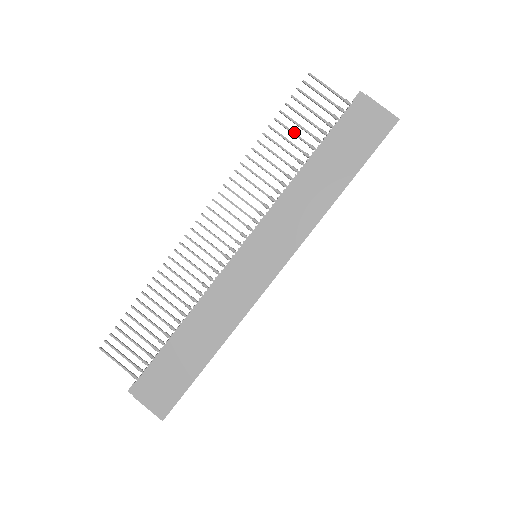
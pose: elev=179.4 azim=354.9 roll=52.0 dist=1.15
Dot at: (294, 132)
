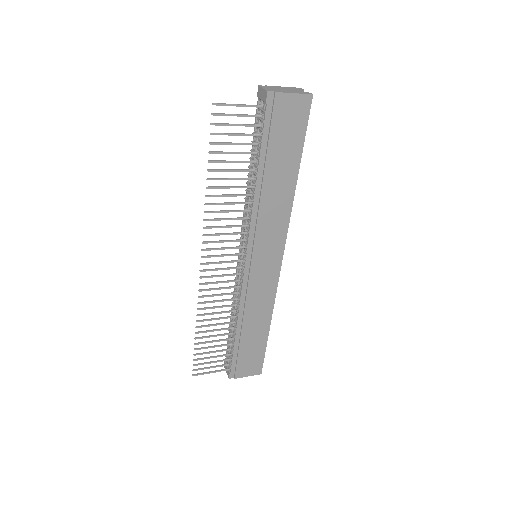
Dot at: (232, 161)
